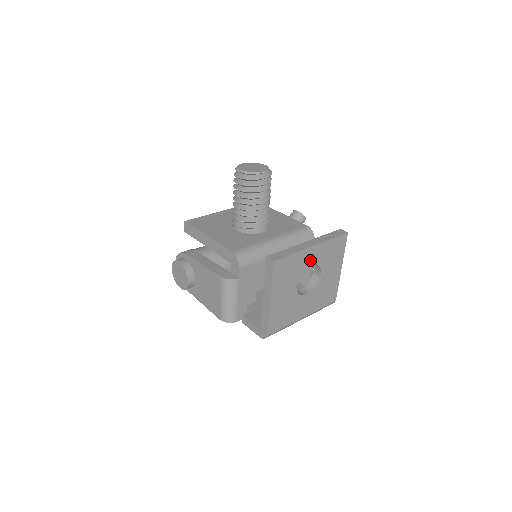
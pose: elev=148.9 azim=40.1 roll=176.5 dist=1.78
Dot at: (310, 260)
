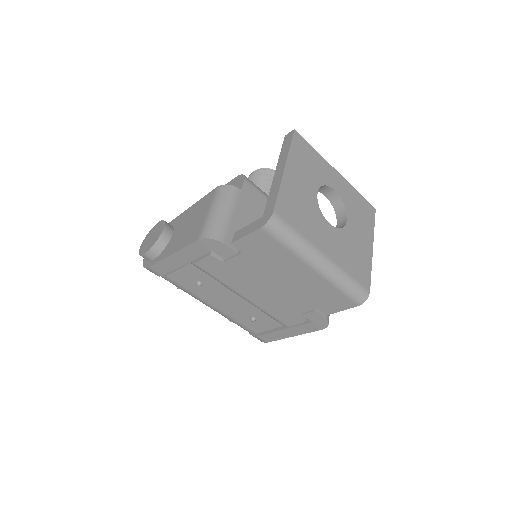
Dot at: (334, 184)
